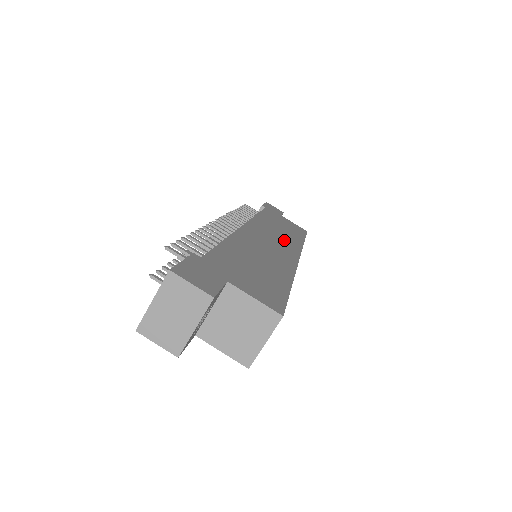
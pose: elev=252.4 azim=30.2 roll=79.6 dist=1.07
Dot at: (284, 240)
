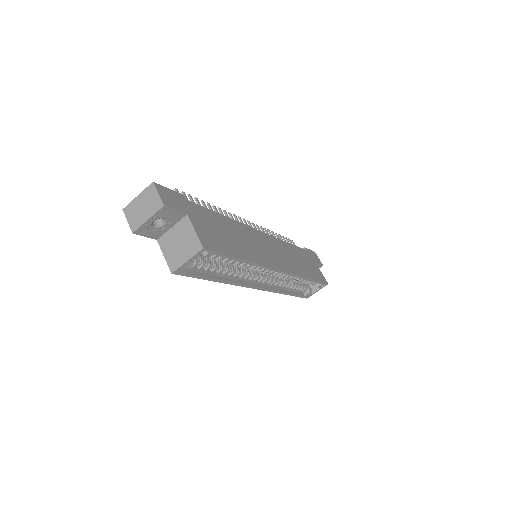
Dot at: (286, 260)
